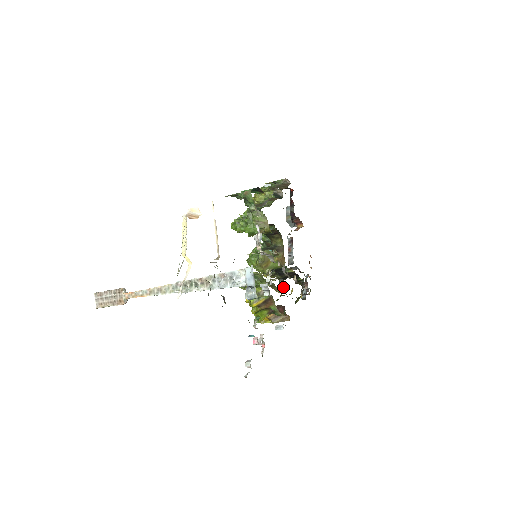
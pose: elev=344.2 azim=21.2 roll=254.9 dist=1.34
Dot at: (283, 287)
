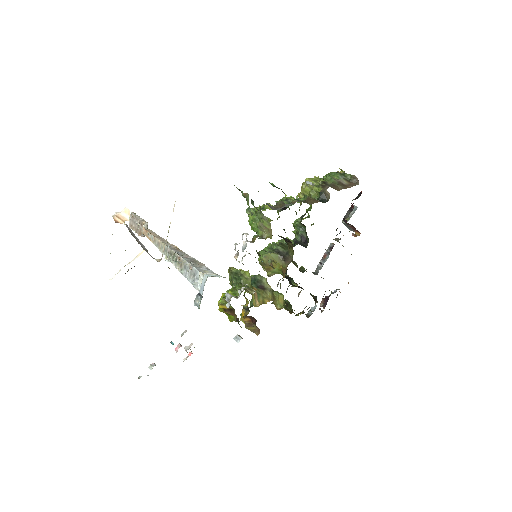
Dot at: (268, 301)
